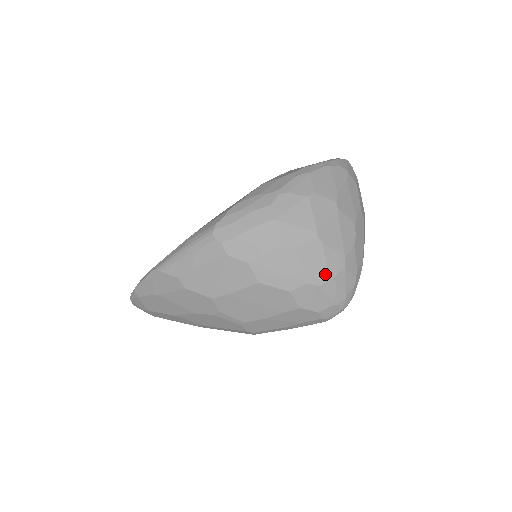
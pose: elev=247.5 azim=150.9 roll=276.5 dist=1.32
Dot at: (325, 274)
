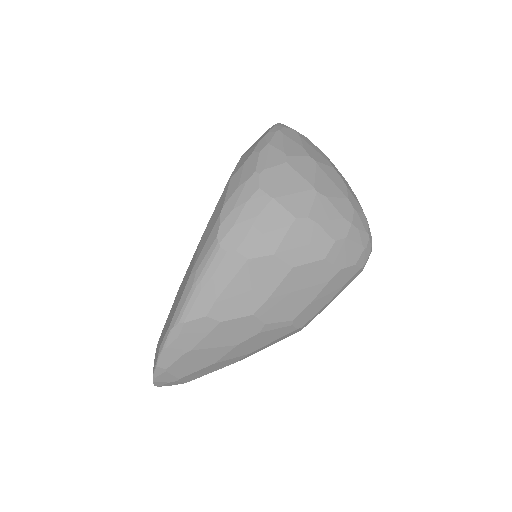
Dot at: (344, 224)
